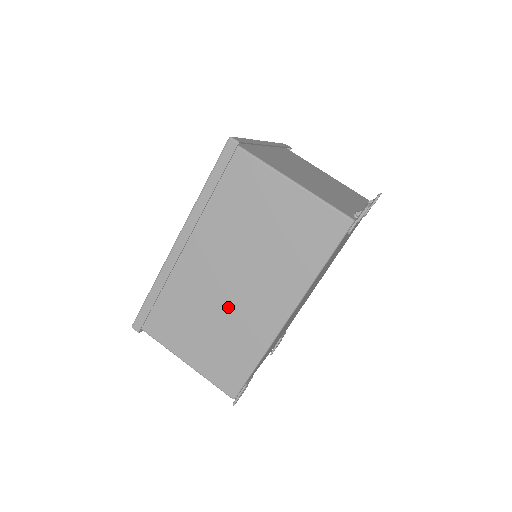
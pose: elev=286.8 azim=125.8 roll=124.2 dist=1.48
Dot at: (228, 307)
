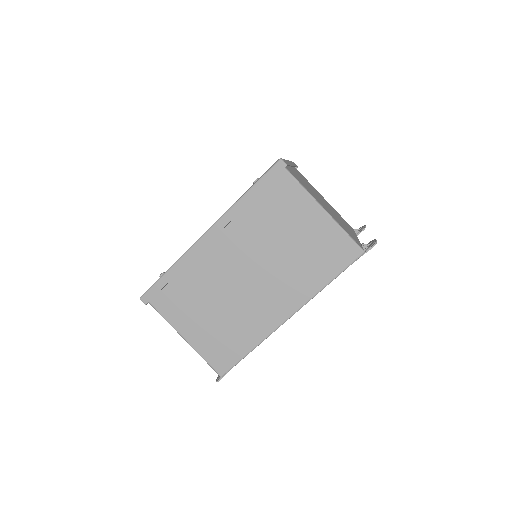
Dot at: (238, 299)
